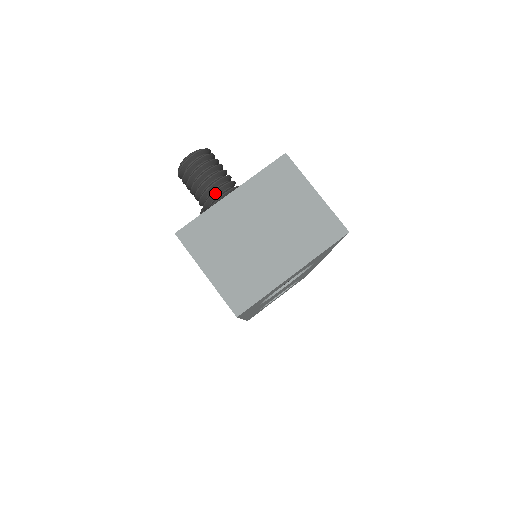
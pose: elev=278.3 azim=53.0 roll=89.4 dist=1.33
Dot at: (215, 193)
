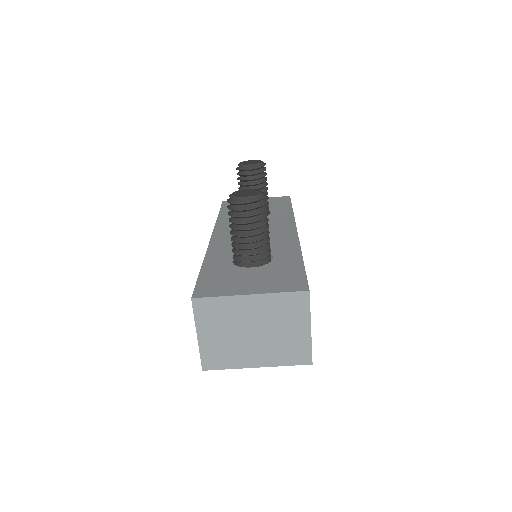
Dot at: (246, 243)
